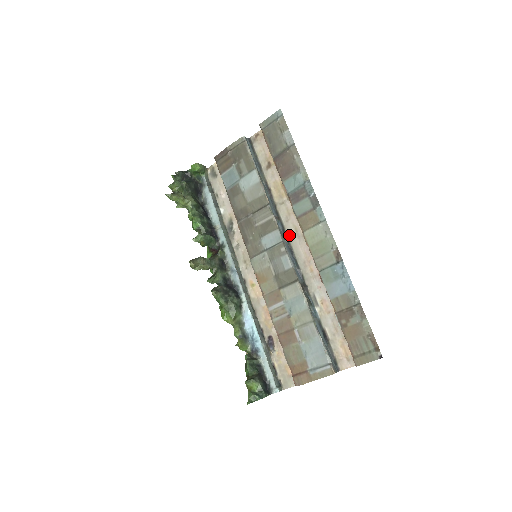
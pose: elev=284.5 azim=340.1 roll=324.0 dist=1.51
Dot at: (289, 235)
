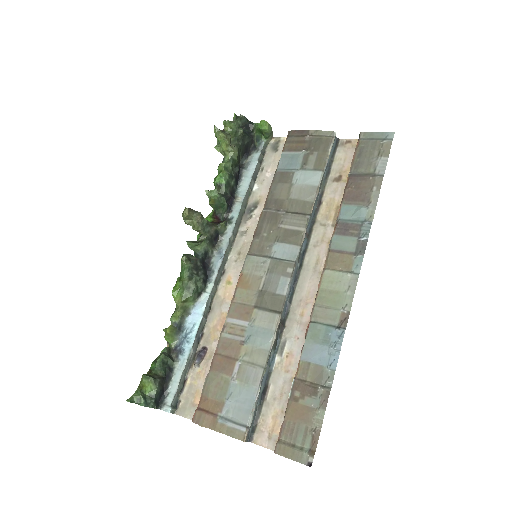
Dot at: (306, 261)
